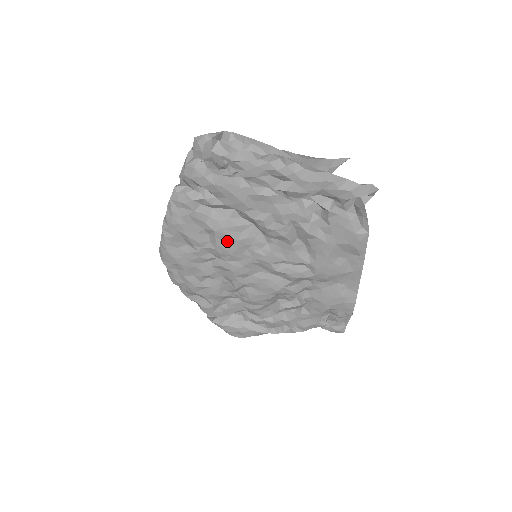
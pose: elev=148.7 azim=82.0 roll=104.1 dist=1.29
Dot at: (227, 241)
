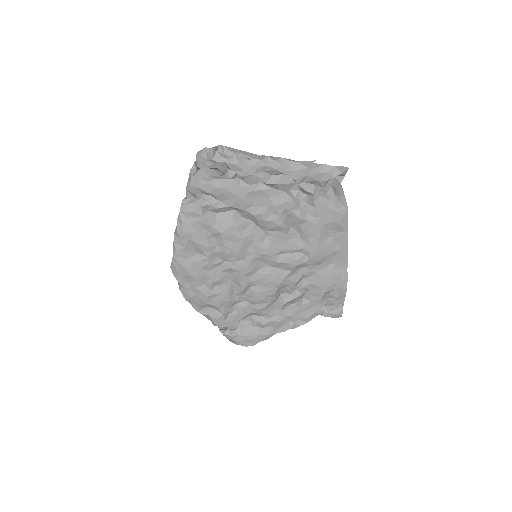
Dot at: (233, 241)
